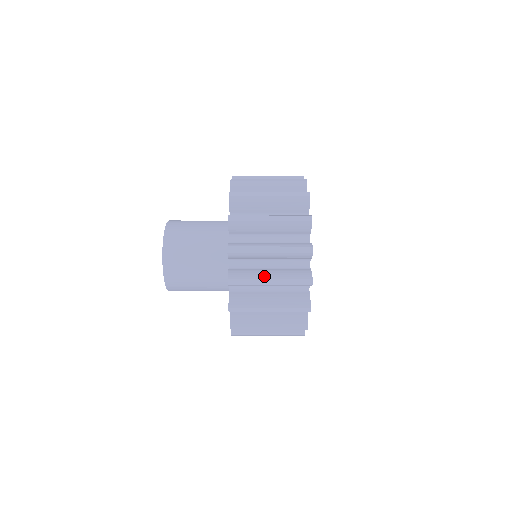
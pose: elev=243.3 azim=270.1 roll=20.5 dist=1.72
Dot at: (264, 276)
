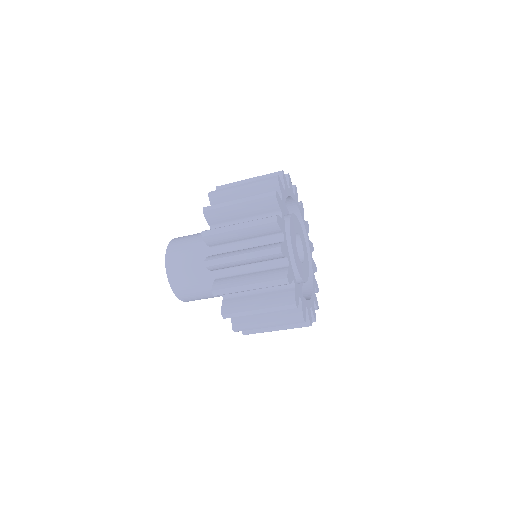
Dot at: (243, 282)
